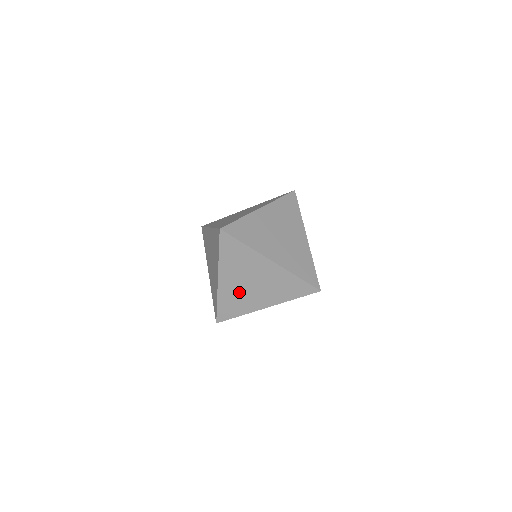
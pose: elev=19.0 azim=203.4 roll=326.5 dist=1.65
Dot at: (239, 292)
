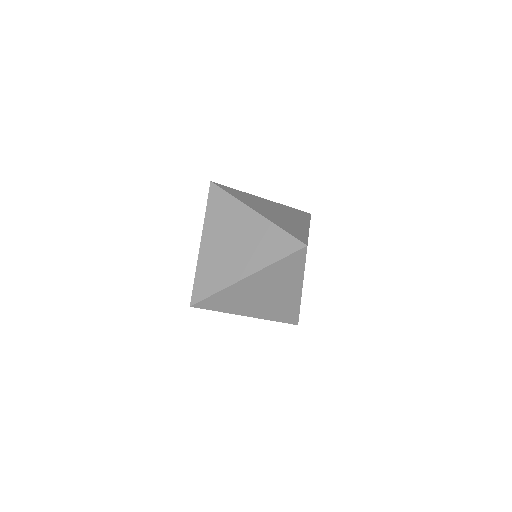
Dot at: (219, 257)
